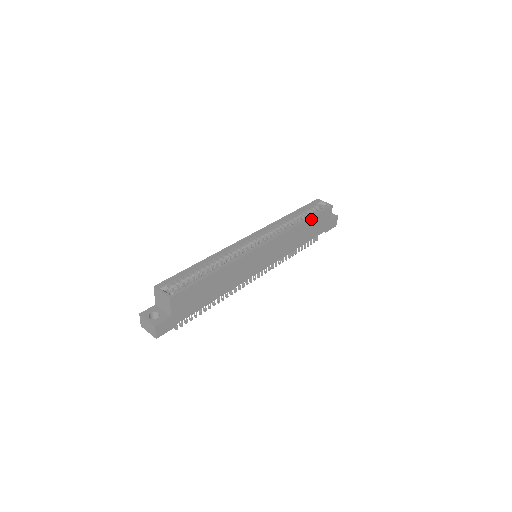
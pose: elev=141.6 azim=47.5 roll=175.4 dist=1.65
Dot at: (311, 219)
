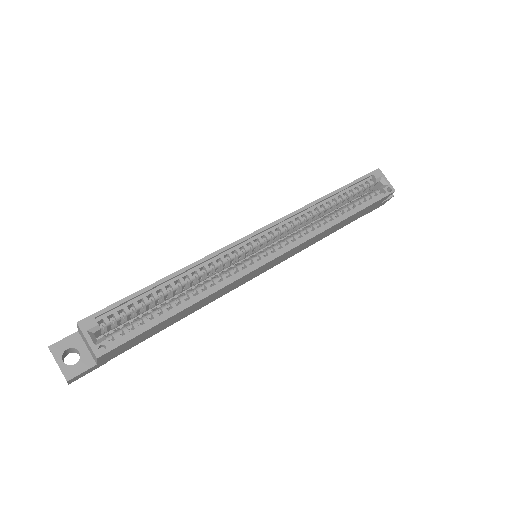
Dot at: (356, 213)
